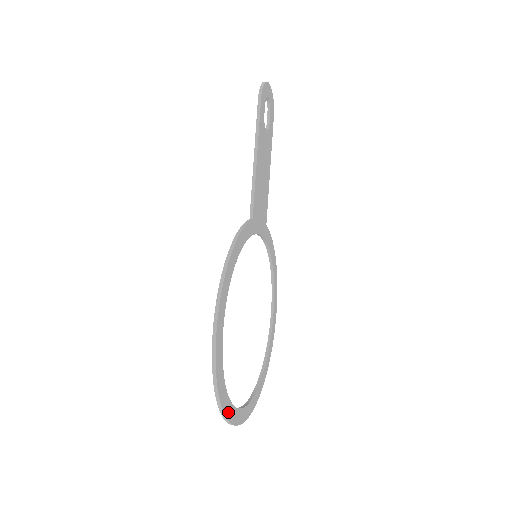
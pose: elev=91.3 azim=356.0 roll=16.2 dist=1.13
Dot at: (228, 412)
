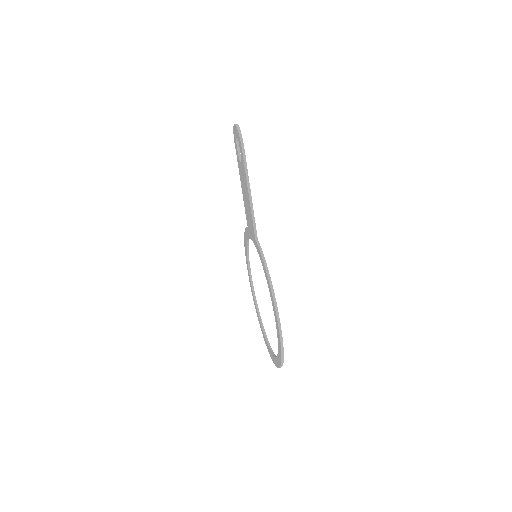
Dot at: occluded
